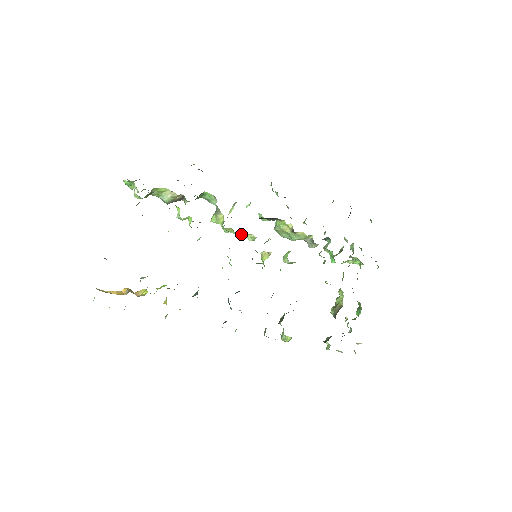
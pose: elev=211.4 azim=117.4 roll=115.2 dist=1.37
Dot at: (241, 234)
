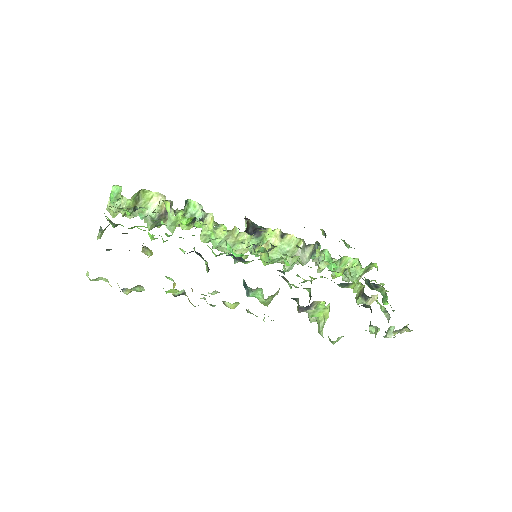
Dot at: (234, 232)
